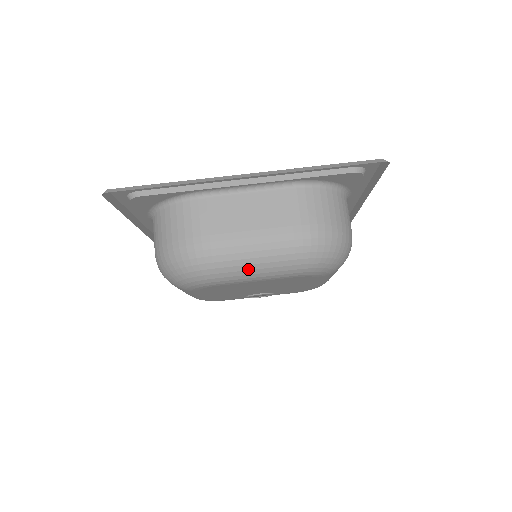
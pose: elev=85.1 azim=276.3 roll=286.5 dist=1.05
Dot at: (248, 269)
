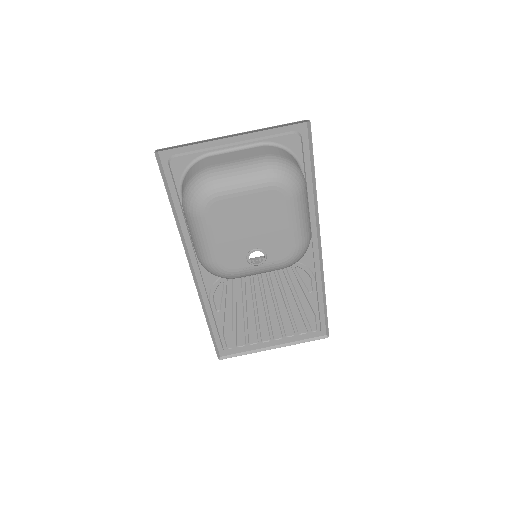
Dot at: (237, 179)
